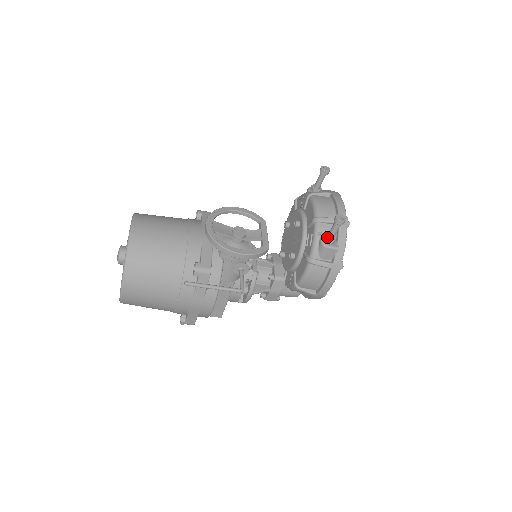
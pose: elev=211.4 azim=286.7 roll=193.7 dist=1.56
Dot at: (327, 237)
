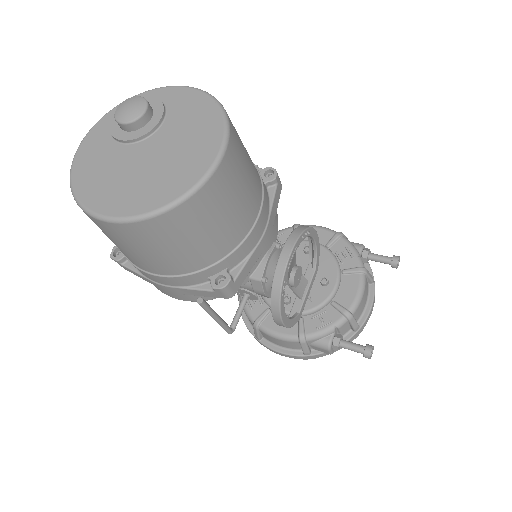
Dot at: (340, 343)
